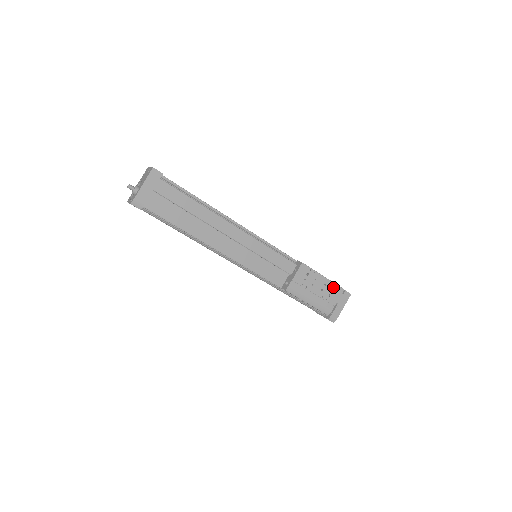
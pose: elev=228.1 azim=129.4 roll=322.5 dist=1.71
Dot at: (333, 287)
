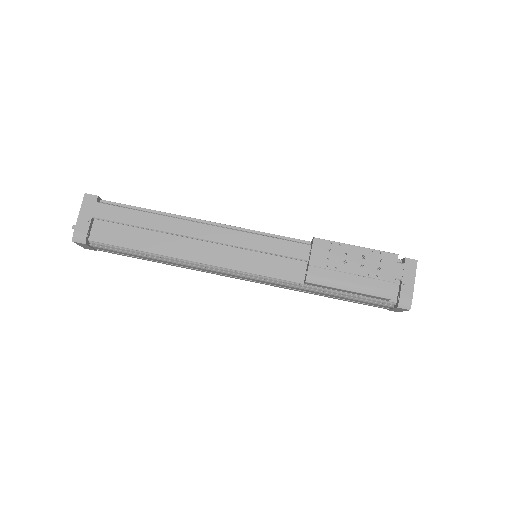
Dot at: (378, 256)
